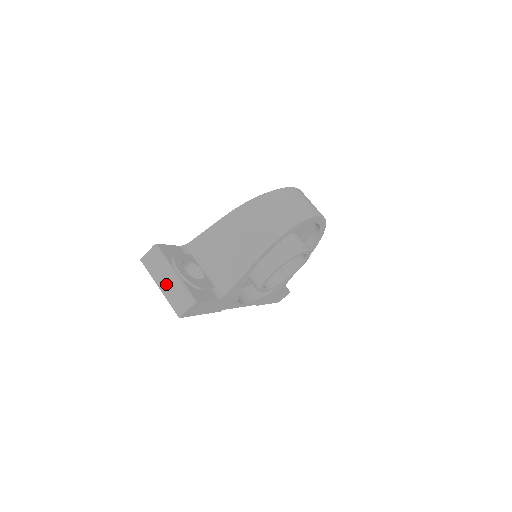
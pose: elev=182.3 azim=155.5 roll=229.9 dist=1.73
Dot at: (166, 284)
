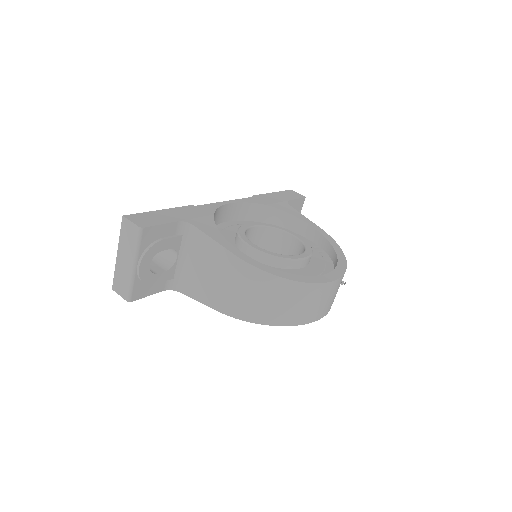
Dot at: (123, 261)
